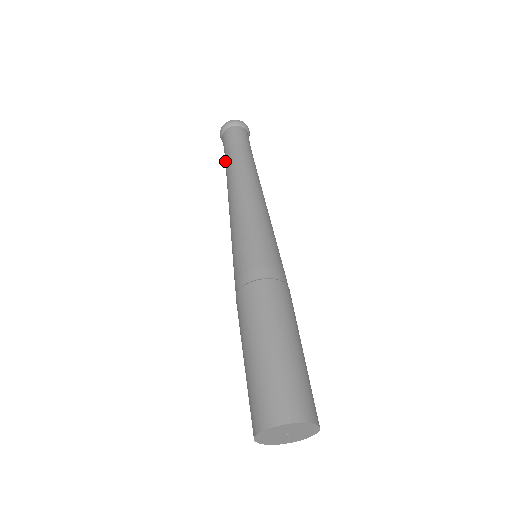
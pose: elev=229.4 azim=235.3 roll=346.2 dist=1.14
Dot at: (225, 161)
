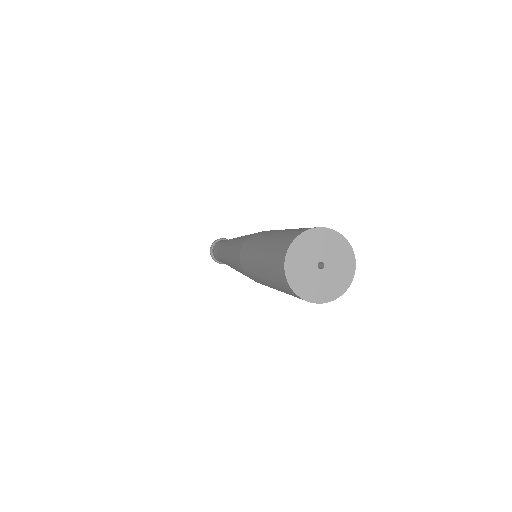
Dot at: (219, 259)
